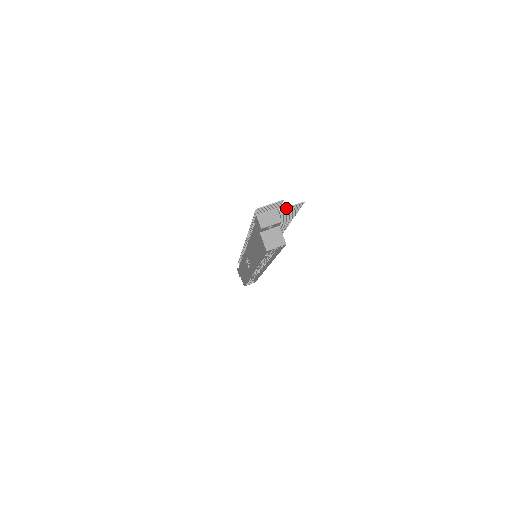
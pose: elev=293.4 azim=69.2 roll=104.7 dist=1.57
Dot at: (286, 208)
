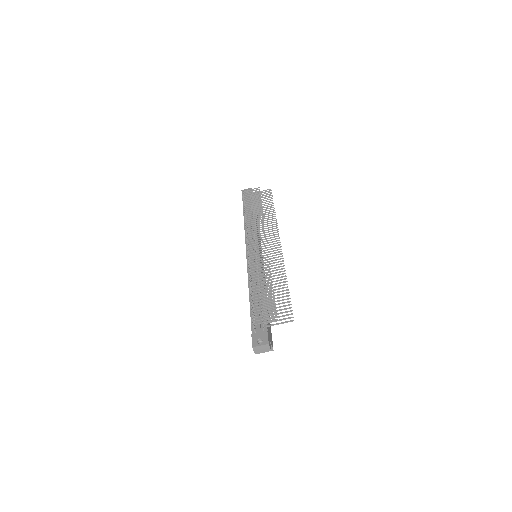
Dot at: (278, 324)
